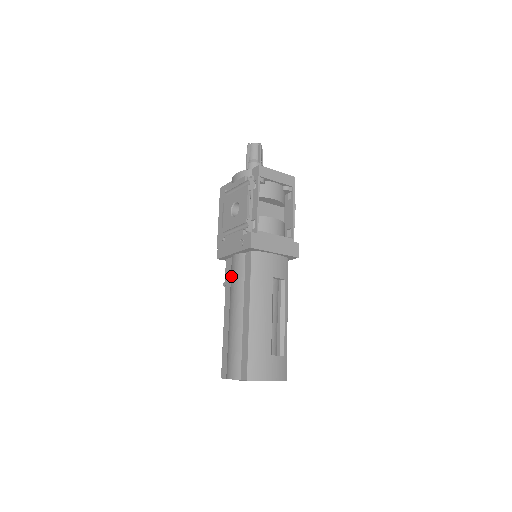
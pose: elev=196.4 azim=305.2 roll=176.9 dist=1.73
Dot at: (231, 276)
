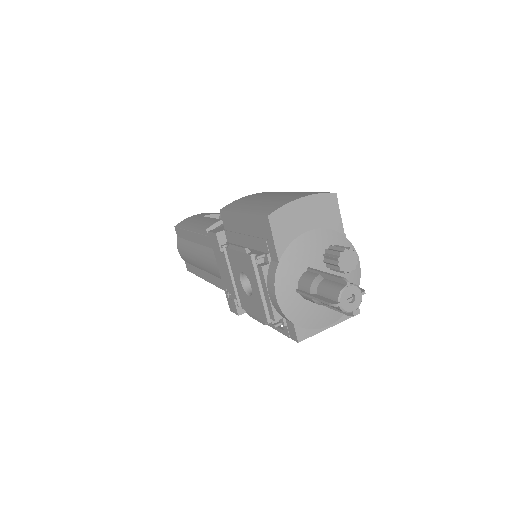
Dot at: (212, 254)
